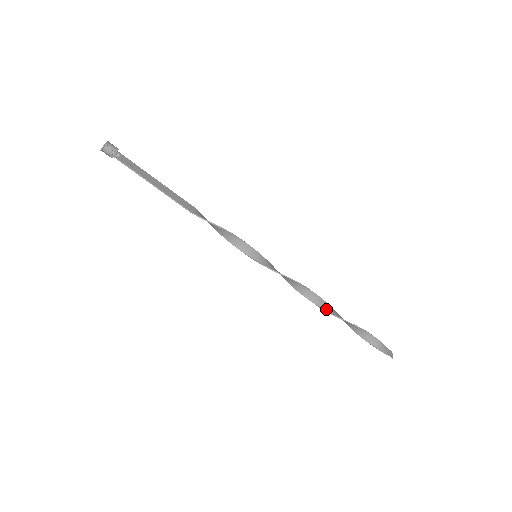
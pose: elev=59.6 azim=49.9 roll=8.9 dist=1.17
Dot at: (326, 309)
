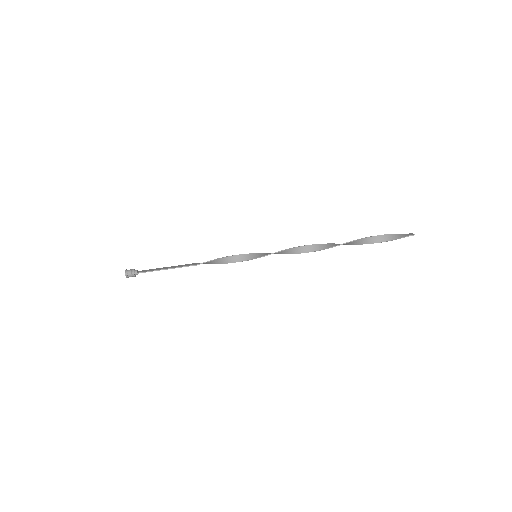
Dot at: (331, 246)
